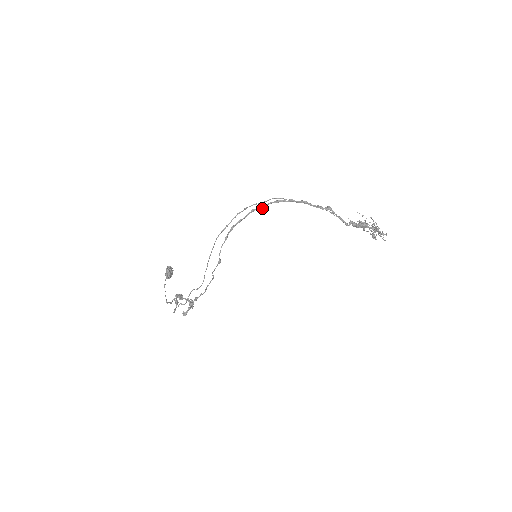
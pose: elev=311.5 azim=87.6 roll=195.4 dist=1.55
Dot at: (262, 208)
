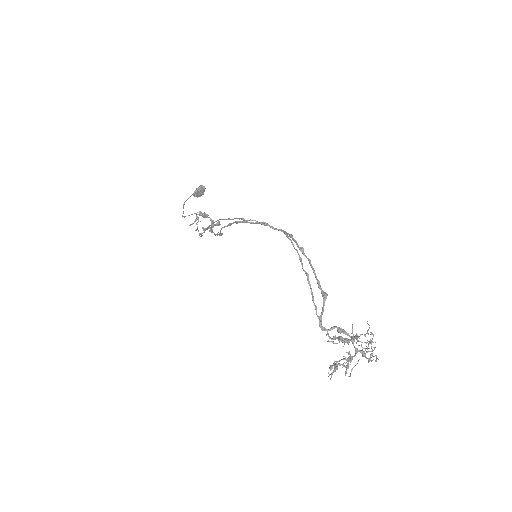
Dot at: (274, 229)
